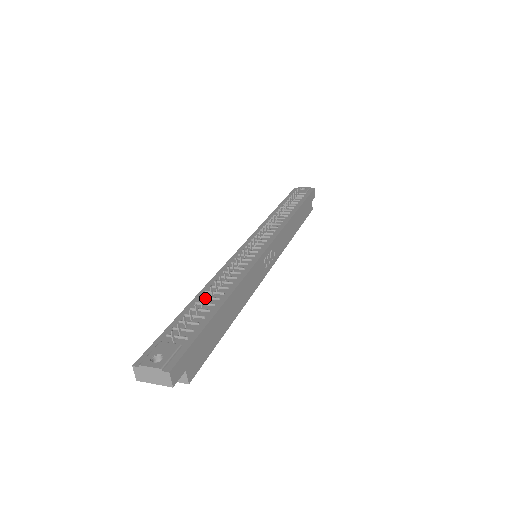
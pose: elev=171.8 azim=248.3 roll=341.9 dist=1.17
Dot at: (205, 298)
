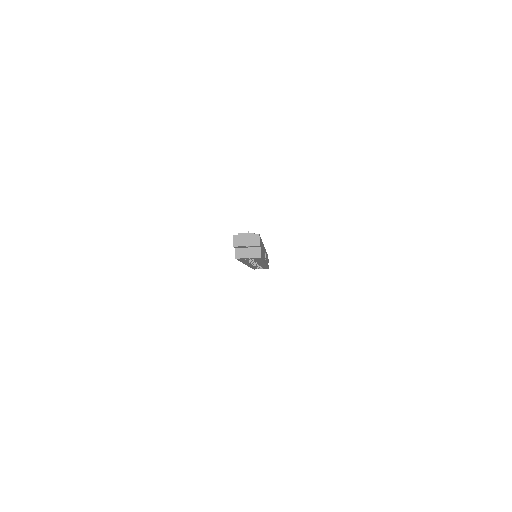
Dot at: occluded
